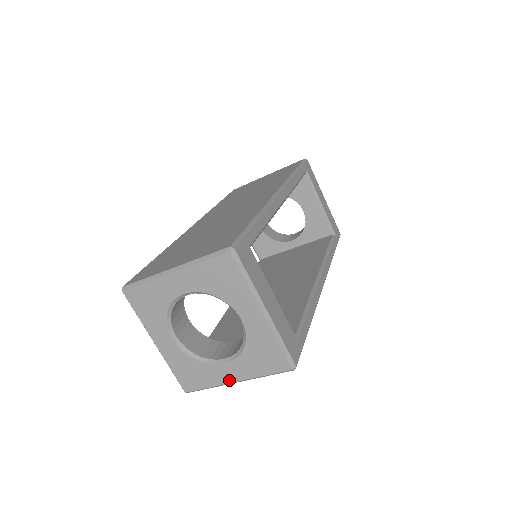
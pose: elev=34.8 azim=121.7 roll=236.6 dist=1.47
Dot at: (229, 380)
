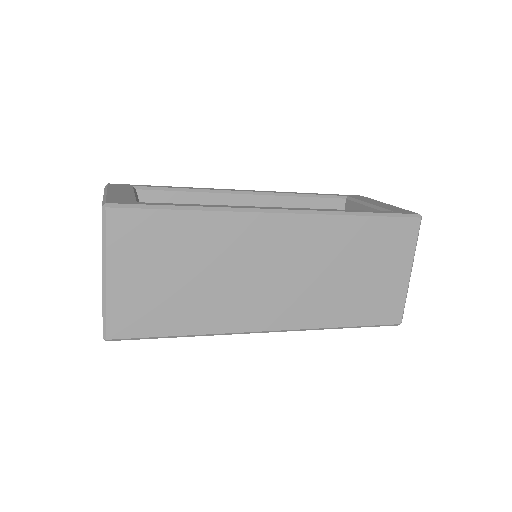
Dot at: (102, 280)
